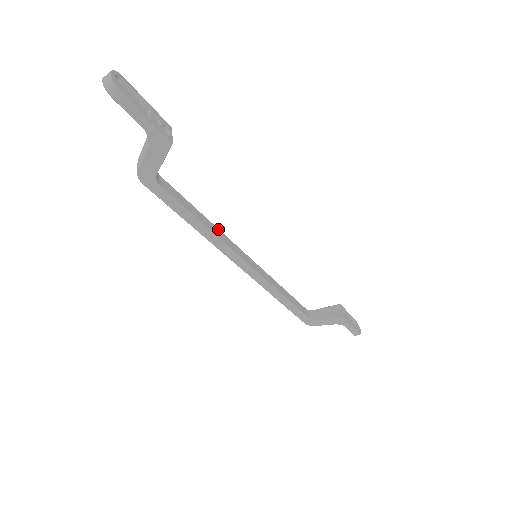
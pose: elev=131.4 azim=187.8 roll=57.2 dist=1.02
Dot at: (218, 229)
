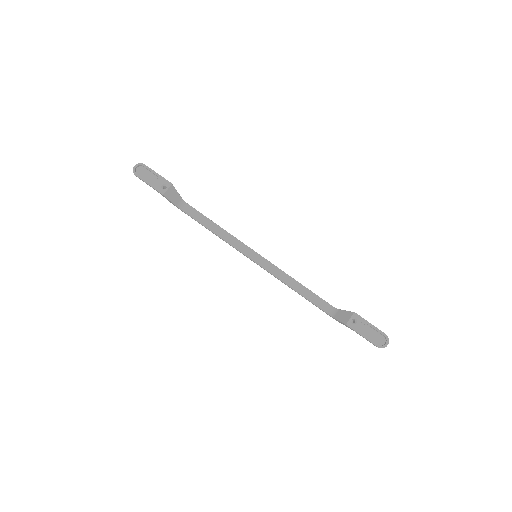
Dot at: (230, 235)
